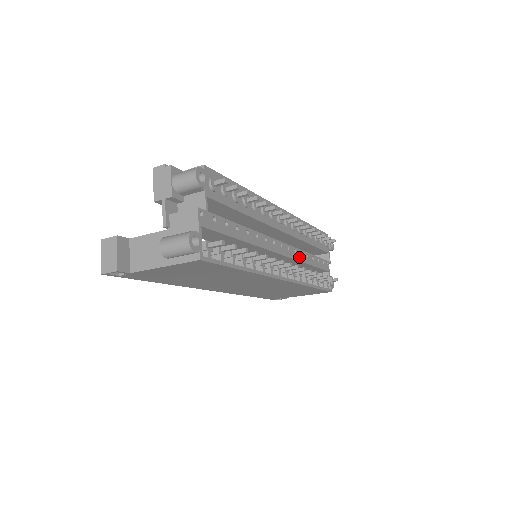
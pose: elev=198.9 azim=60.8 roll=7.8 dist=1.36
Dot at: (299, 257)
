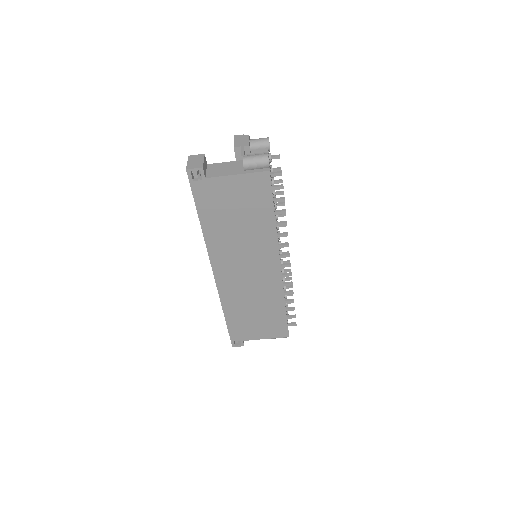
Dot at: occluded
